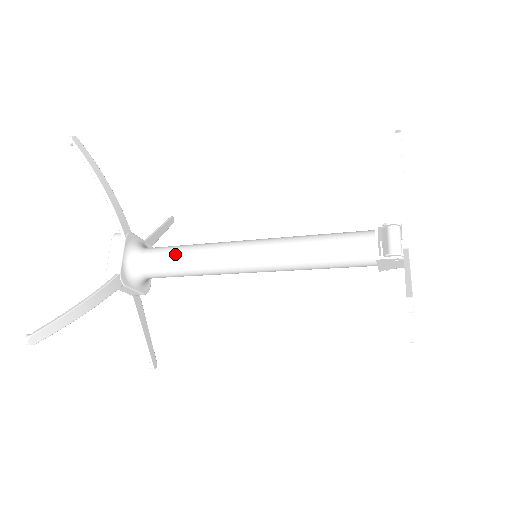
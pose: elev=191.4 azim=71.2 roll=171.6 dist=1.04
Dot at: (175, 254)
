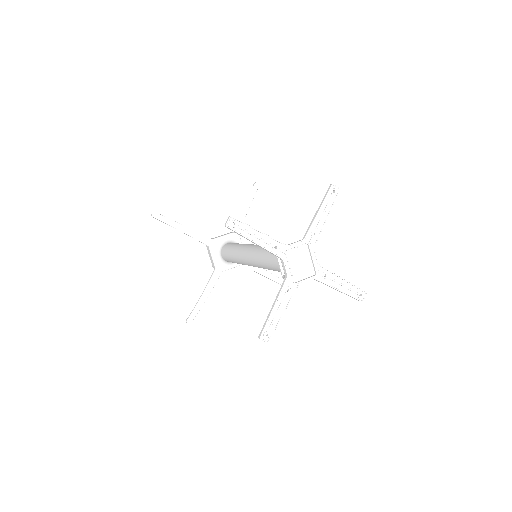
Dot at: (228, 256)
